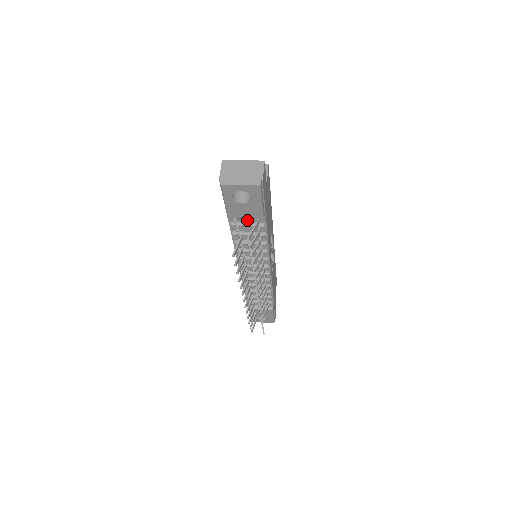
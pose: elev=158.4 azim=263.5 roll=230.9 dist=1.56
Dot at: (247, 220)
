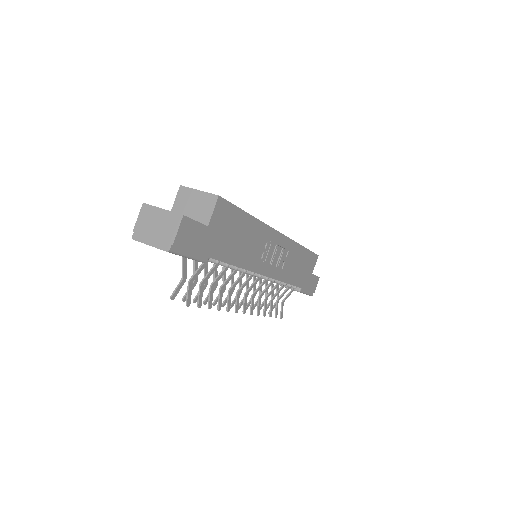
Dot at: occluded
